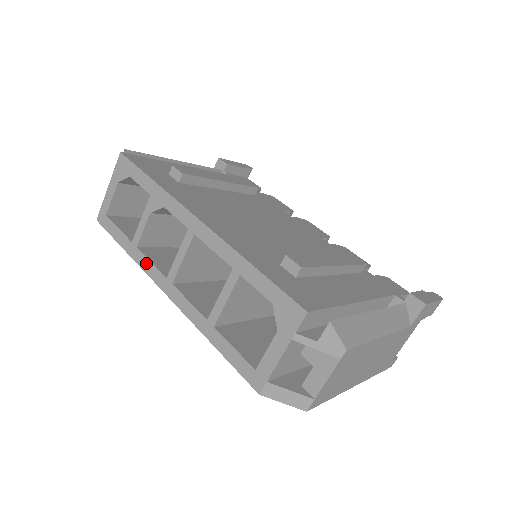
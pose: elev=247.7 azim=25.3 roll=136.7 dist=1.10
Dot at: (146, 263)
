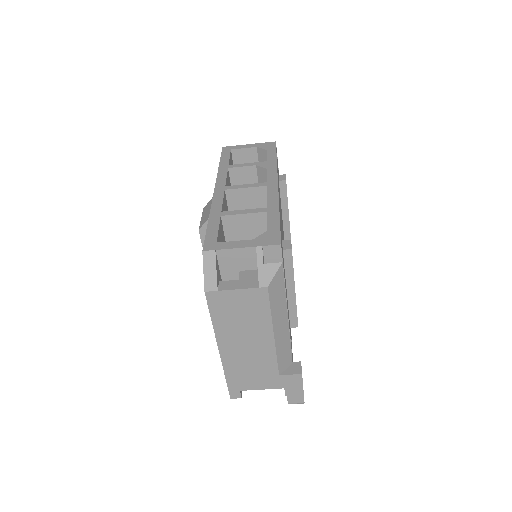
Dot at: (223, 175)
